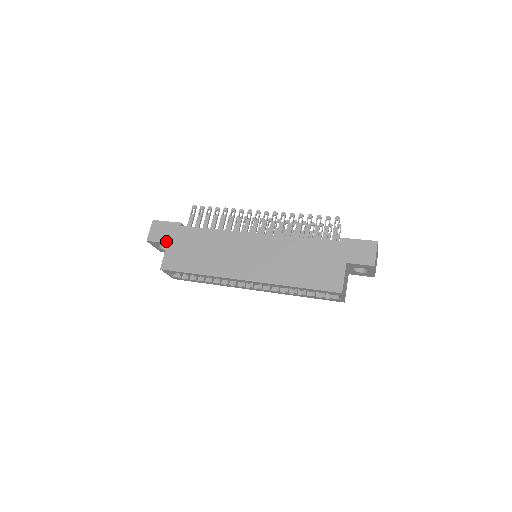
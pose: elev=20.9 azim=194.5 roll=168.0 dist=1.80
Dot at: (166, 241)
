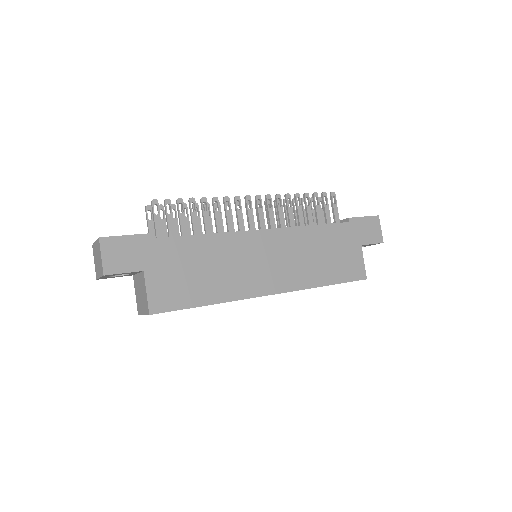
Dot at: (140, 268)
